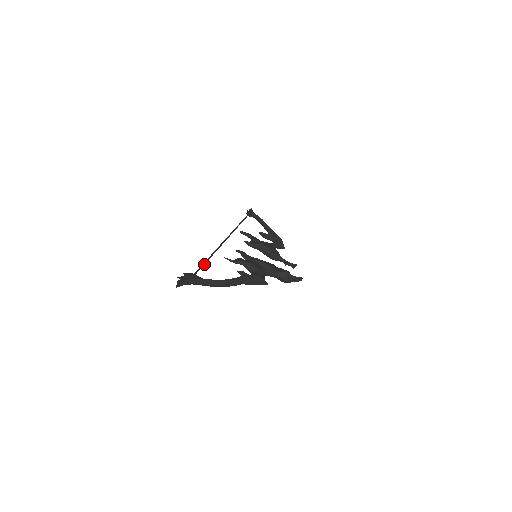
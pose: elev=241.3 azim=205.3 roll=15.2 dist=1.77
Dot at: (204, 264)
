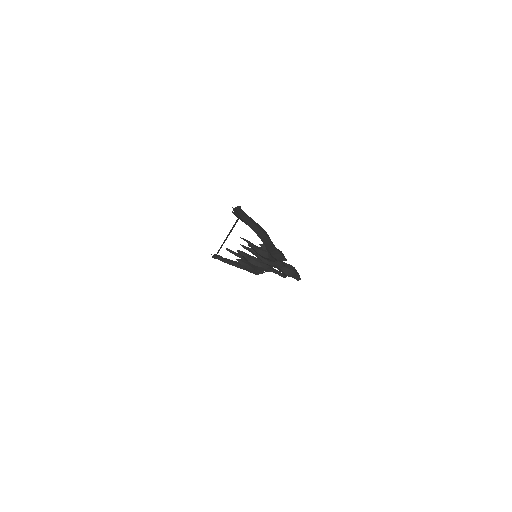
Dot at: (234, 225)
